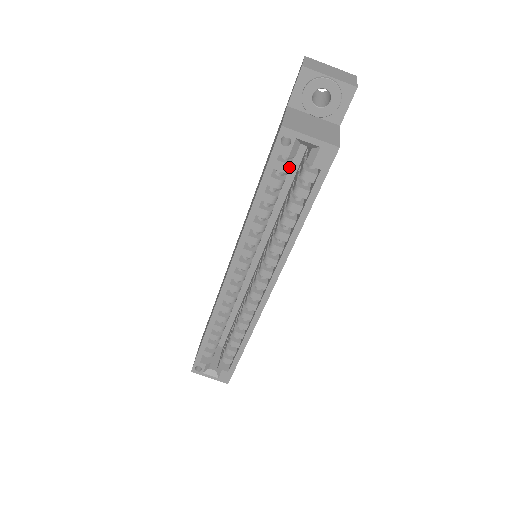
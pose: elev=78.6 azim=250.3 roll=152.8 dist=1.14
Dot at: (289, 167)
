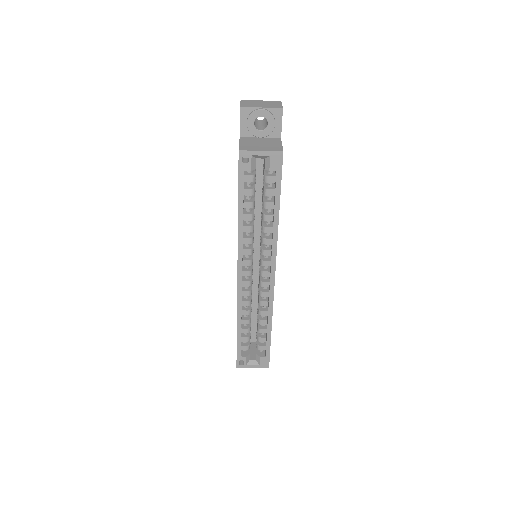
Dot at: (254, 177)
